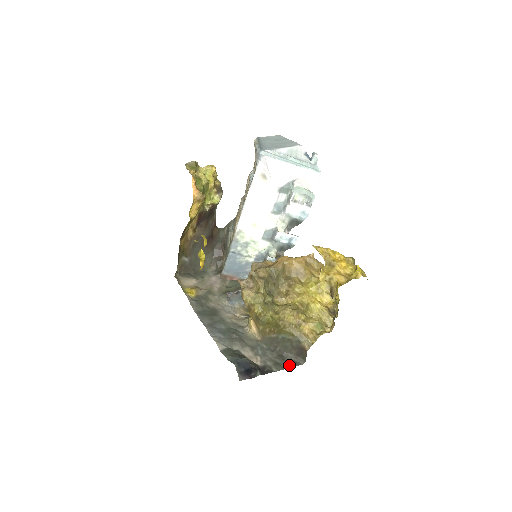
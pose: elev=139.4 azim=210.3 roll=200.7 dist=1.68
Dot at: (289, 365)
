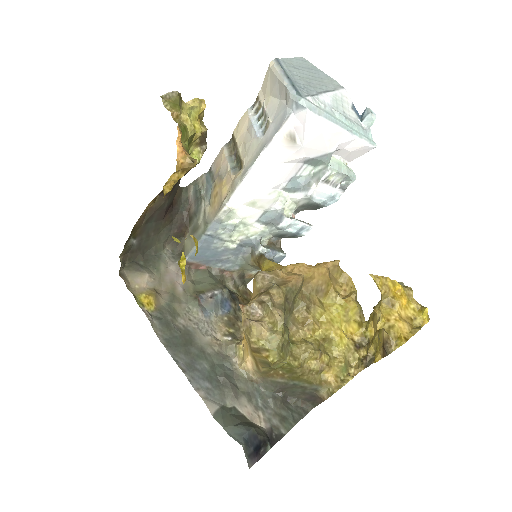
Dot at: (297, 417)
